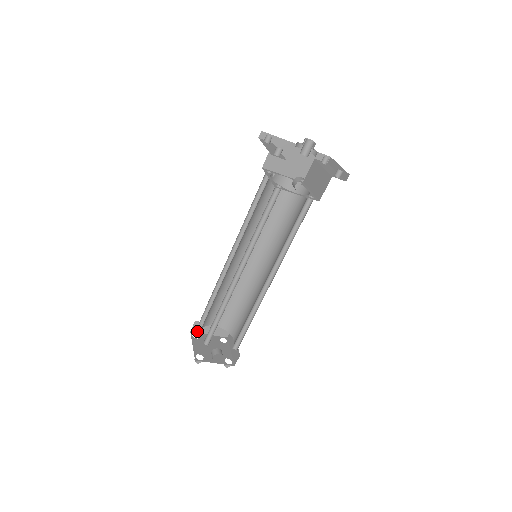
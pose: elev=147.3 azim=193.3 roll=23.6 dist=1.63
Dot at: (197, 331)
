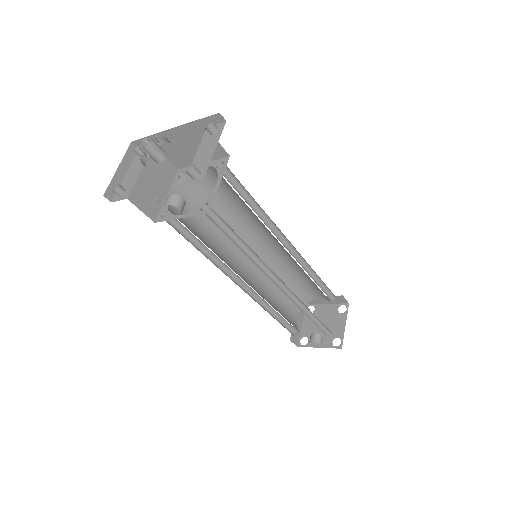
Dot at: (312, 303)
